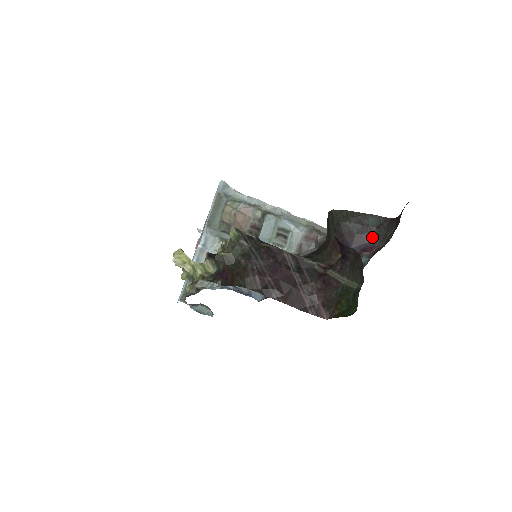
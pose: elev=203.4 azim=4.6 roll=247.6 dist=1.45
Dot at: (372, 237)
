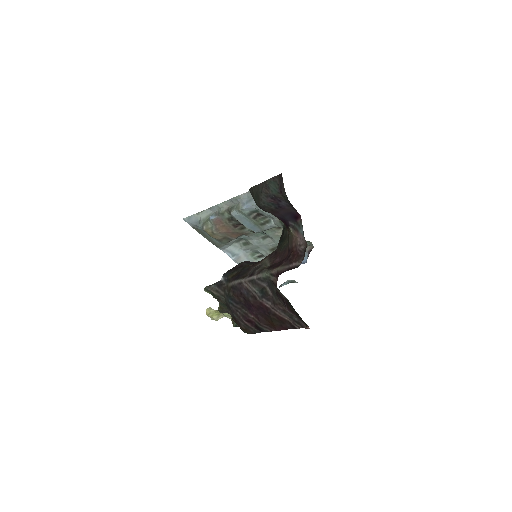
Dot at: (287, 204)
